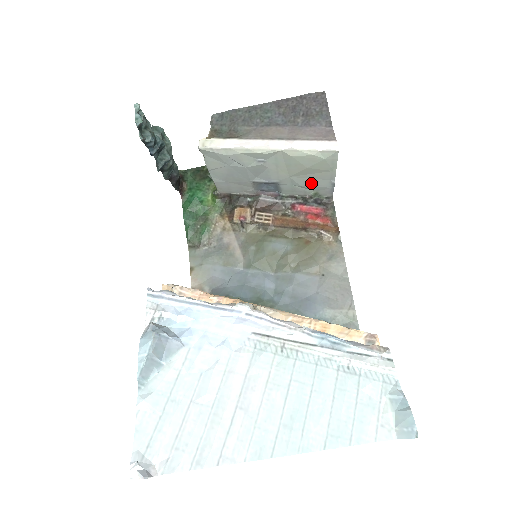
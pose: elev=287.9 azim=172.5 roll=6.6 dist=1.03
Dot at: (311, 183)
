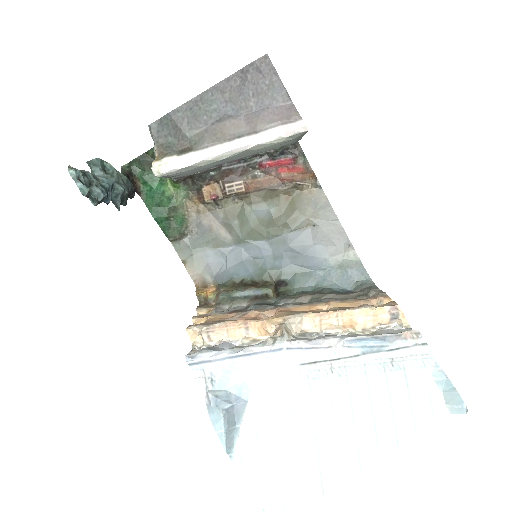
Dot at: (277, 147)
